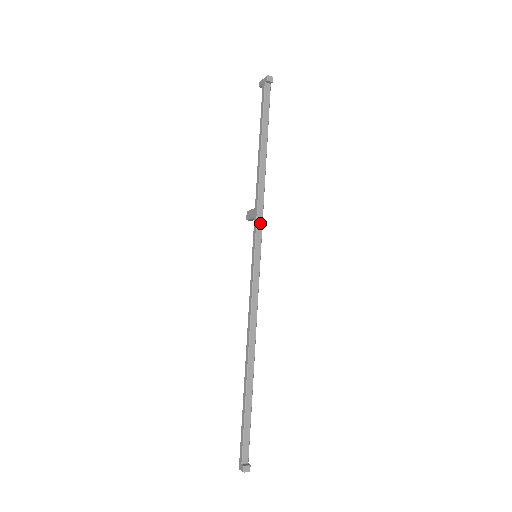
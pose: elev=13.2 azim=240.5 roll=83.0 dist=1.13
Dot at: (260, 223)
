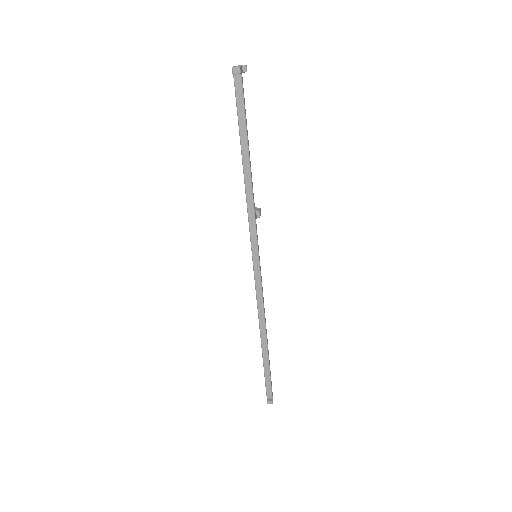
Dot at: (253, 229)
